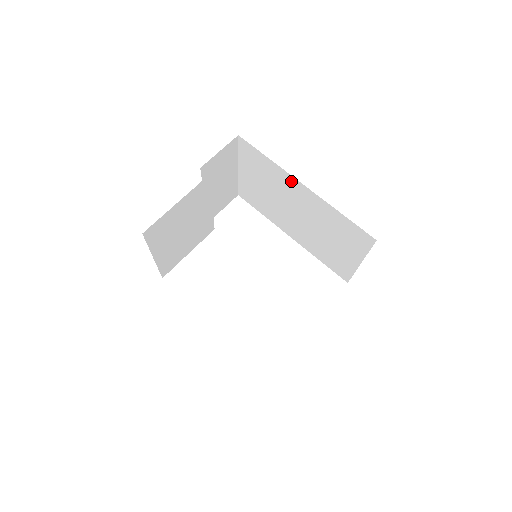
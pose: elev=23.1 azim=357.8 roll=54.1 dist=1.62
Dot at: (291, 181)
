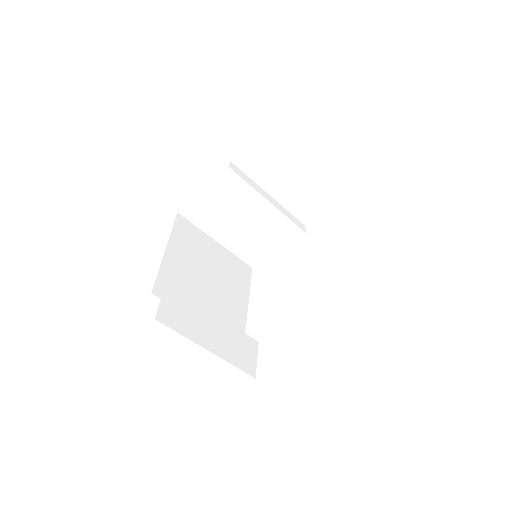
Dot at: occluded
